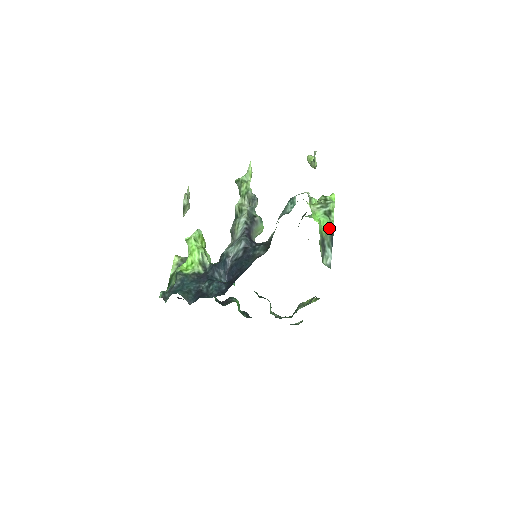
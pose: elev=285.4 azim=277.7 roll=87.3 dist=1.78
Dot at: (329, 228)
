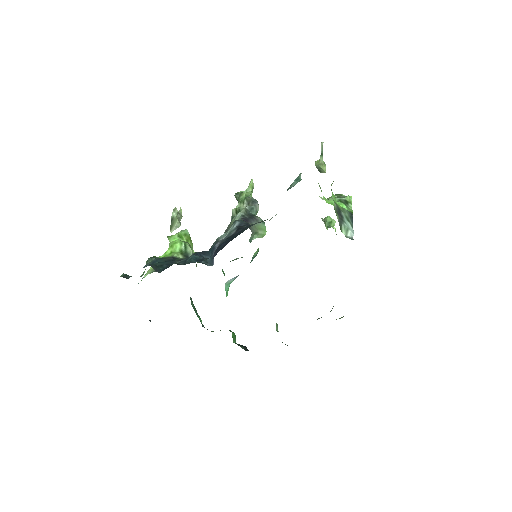
Dot at: occluded
